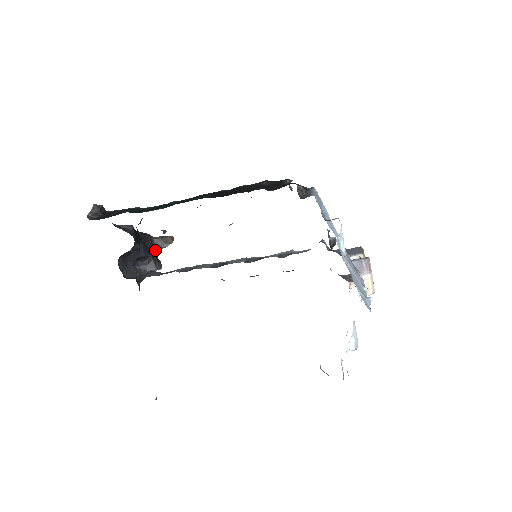
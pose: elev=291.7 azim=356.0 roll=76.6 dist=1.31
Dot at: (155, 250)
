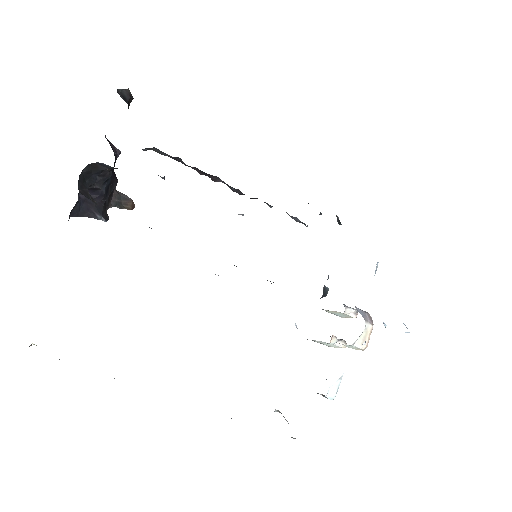
Dot at: (110, 201)
